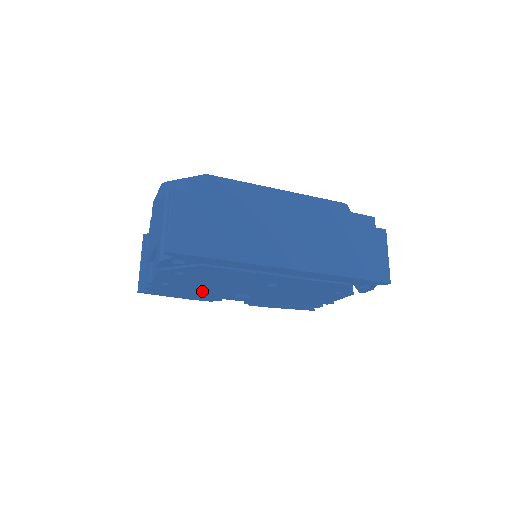
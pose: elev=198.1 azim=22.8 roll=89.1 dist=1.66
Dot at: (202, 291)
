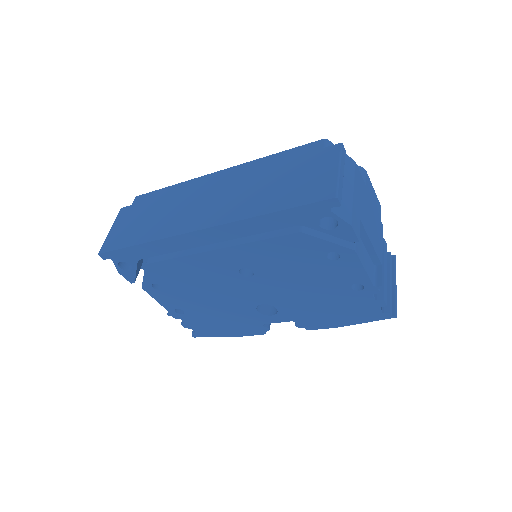
Dot at: (223, 314)
